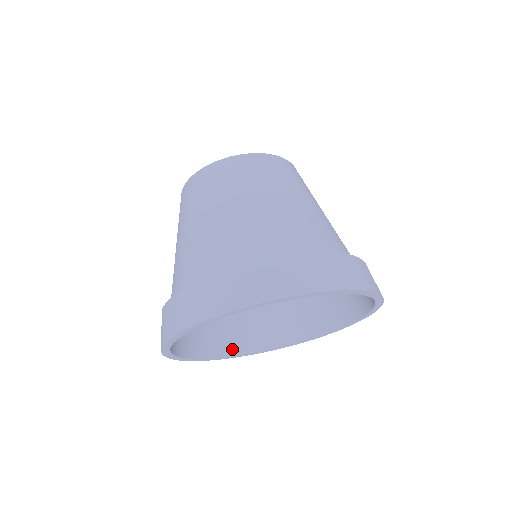
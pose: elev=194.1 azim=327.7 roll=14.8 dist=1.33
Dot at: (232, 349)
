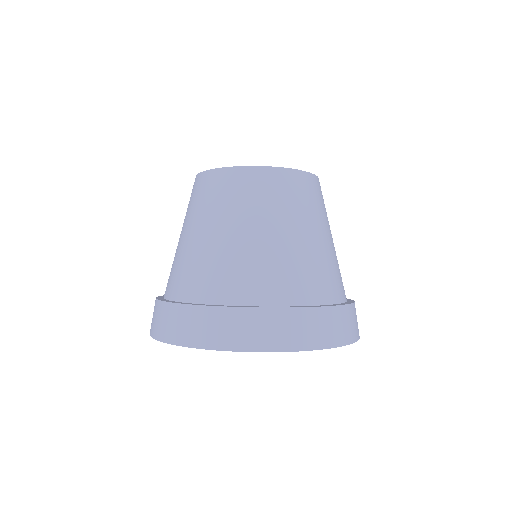
Dot at: occluded
